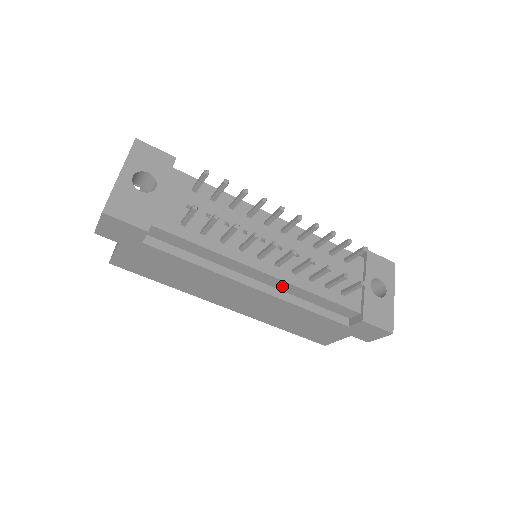
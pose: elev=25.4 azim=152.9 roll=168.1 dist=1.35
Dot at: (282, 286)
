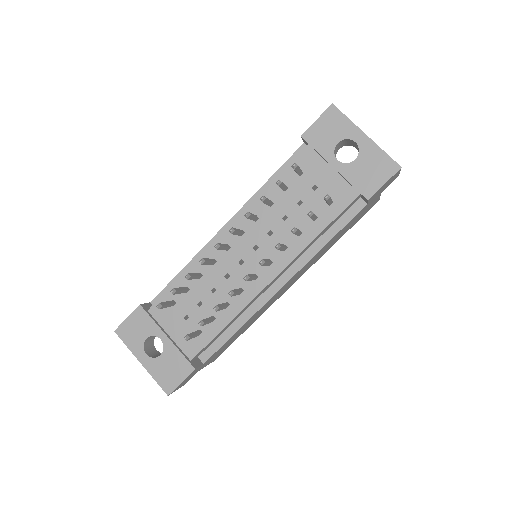
Dot at: (292, 262)
